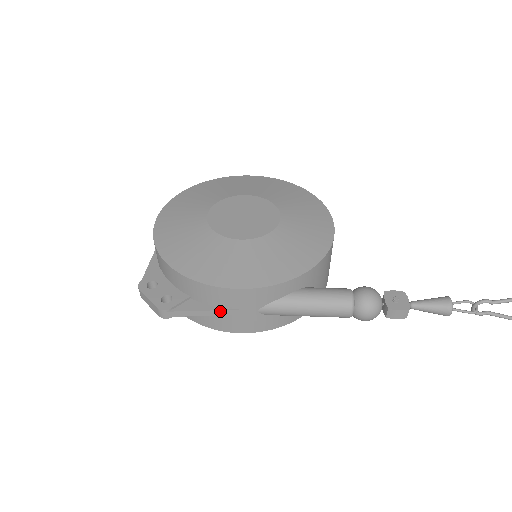
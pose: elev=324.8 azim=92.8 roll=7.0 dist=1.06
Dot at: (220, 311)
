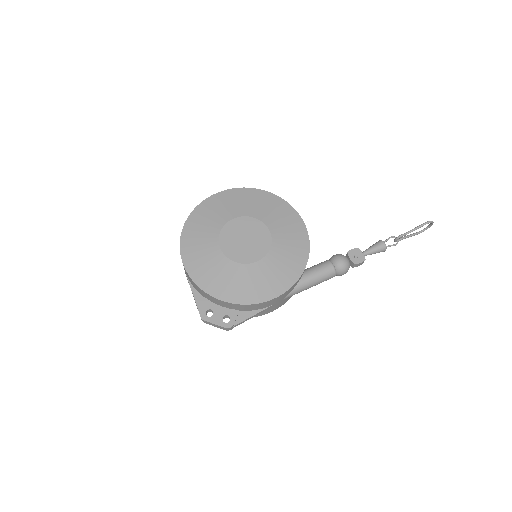
Dot at: (262, 311)
